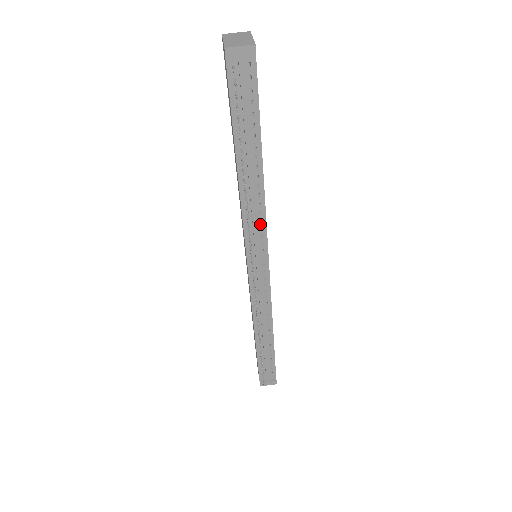
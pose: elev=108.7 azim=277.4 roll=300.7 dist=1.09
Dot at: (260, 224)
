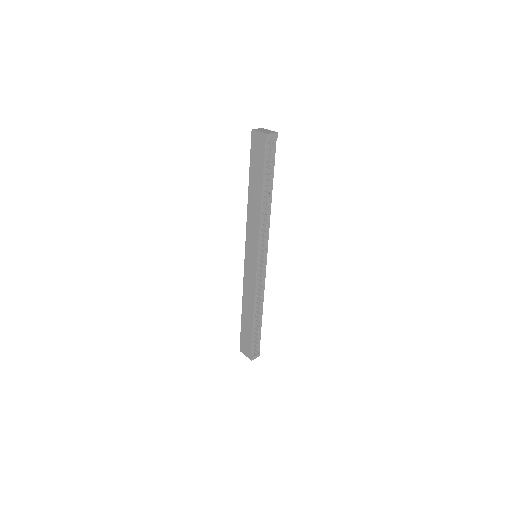
Dot at: occluded
